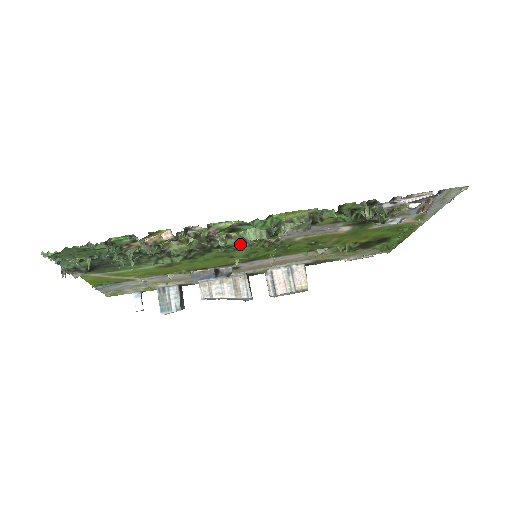
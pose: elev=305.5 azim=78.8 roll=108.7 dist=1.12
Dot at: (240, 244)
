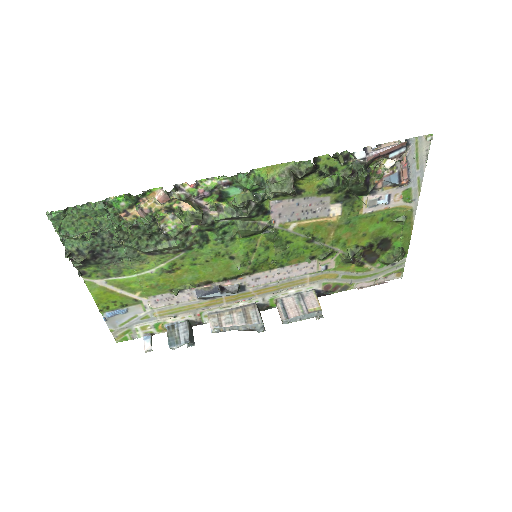
Dot at: (232, 216)
